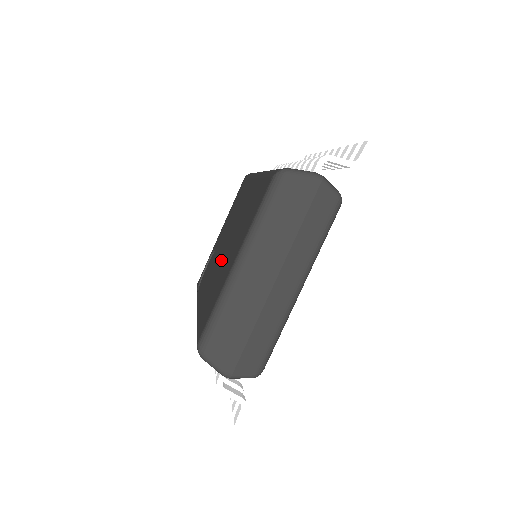
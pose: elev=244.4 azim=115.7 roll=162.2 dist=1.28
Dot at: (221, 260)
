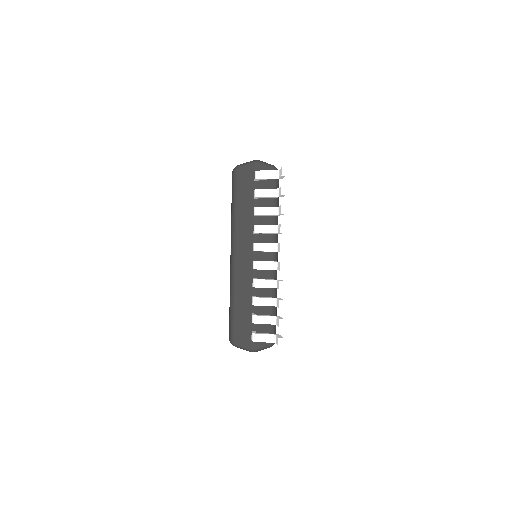
Dot at: occluded
